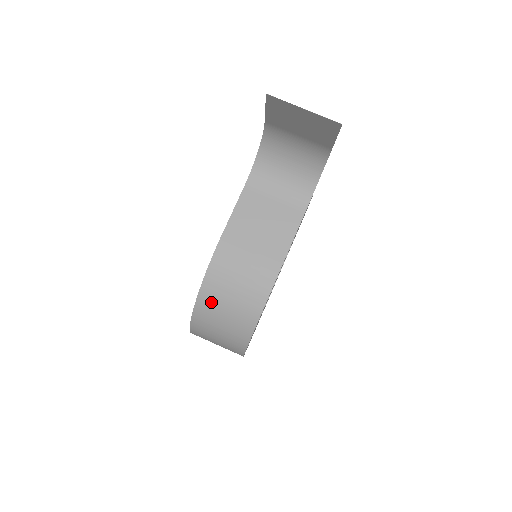
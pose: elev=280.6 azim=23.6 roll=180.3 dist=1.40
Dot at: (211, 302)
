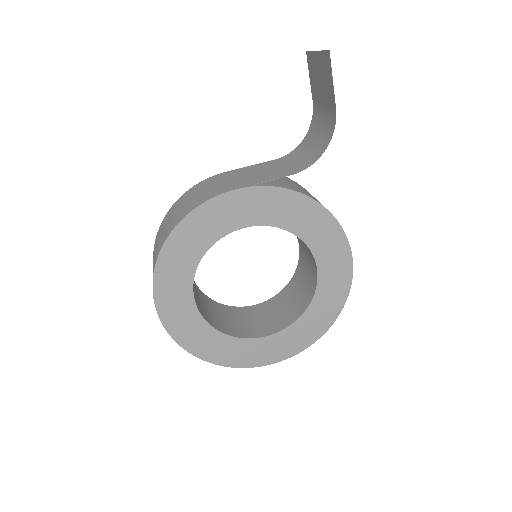
Dot at: (172, 211)
